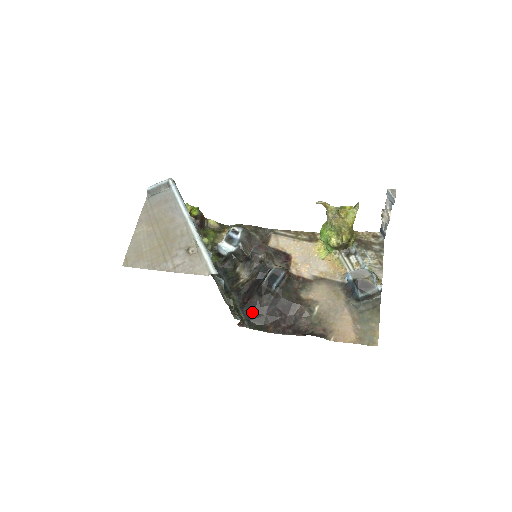
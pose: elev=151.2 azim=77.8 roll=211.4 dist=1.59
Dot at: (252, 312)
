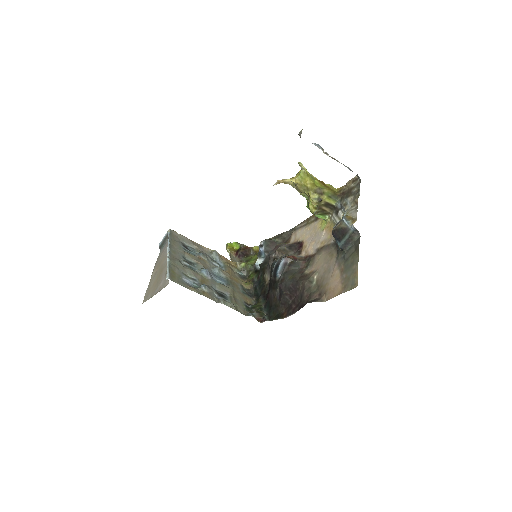
Dot at: (270, 306)
